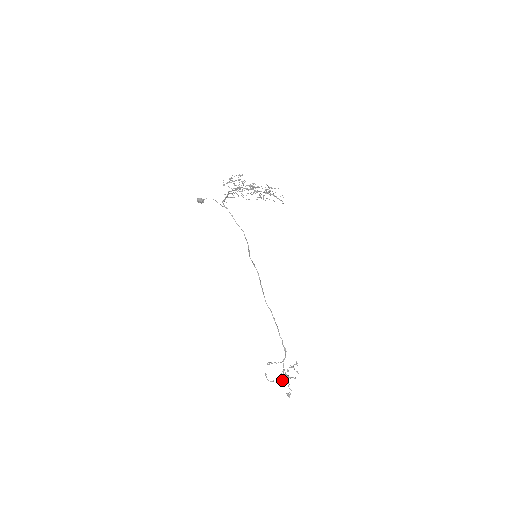
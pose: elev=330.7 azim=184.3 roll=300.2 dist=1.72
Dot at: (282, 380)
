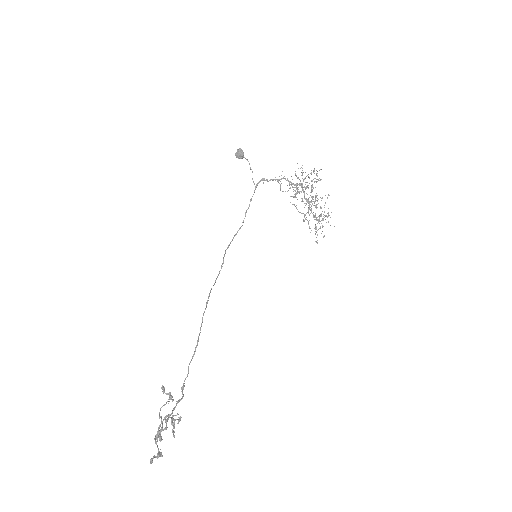
Dot at: occluded
